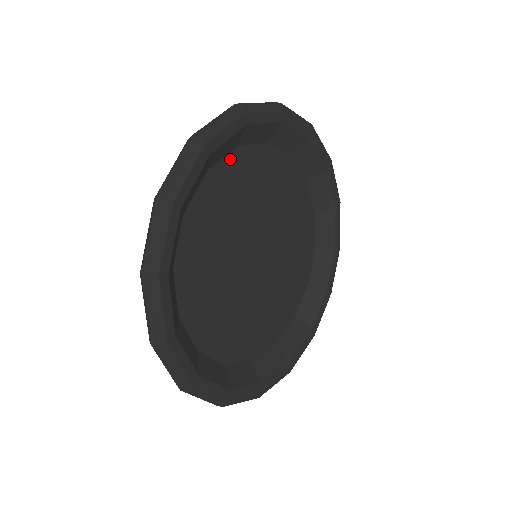
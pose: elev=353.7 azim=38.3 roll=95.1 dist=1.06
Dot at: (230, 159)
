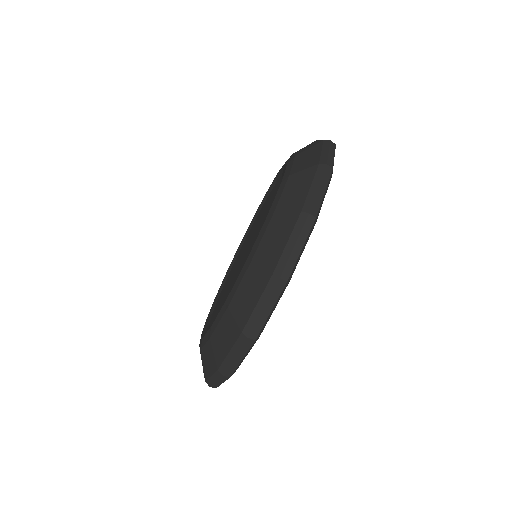
Dot at: occluded
